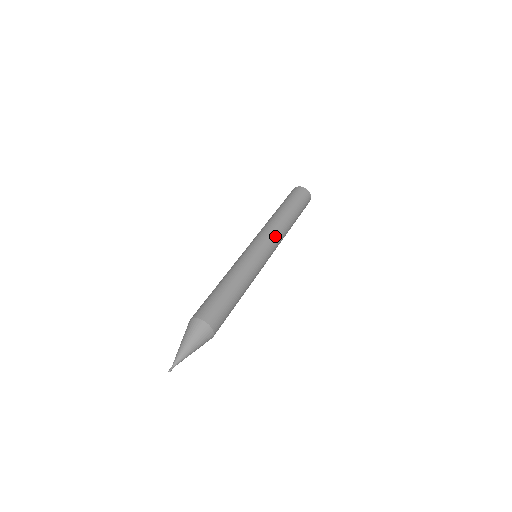
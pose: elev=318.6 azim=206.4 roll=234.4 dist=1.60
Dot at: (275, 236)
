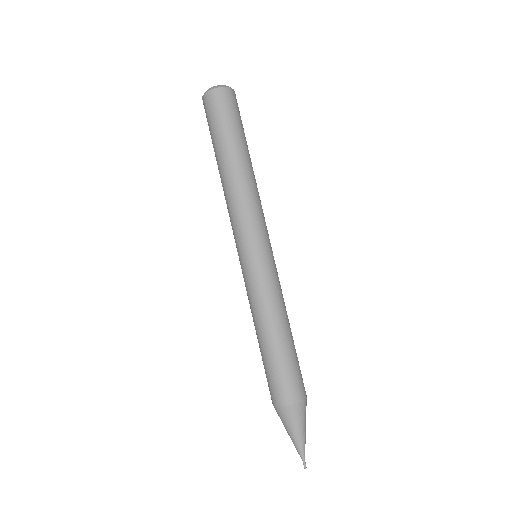
Dot at: (263, 215)
